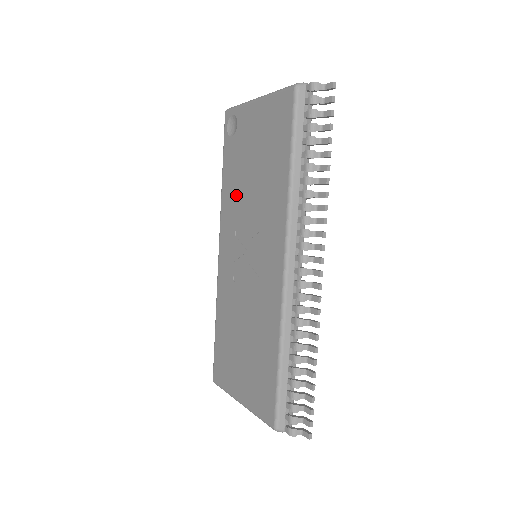
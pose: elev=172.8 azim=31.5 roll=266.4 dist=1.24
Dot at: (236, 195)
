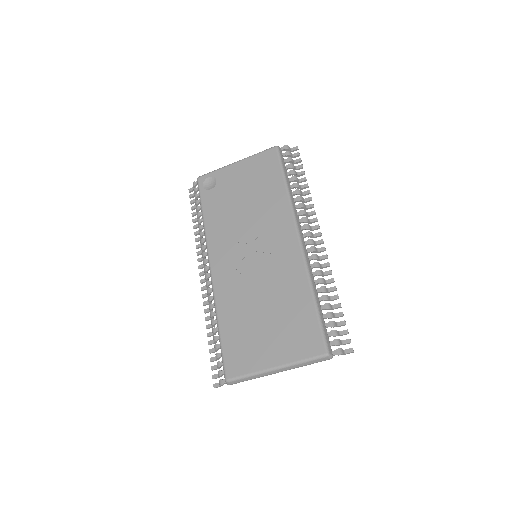
Dot at: (227, 221)
